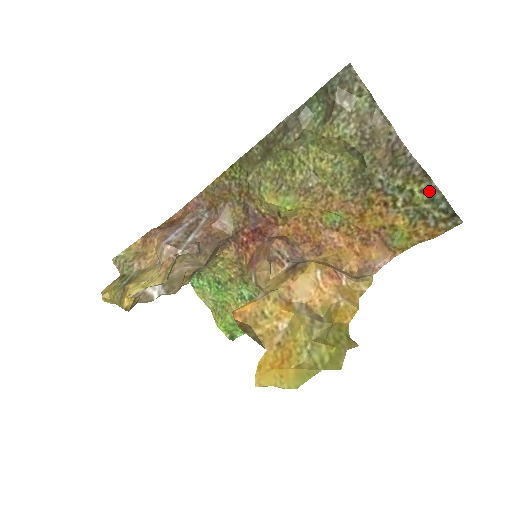
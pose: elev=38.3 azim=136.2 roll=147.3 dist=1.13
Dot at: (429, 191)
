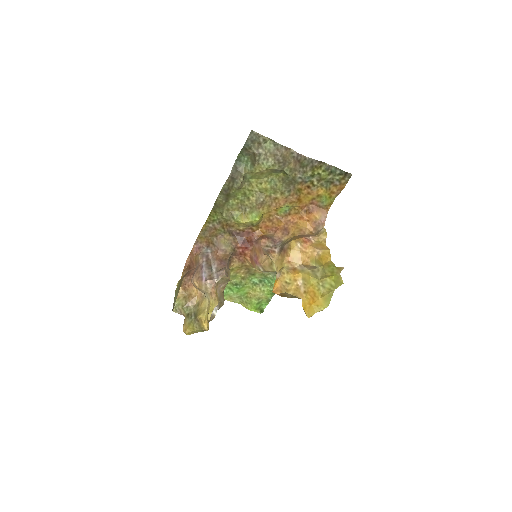
Dot at: (327, 169)
